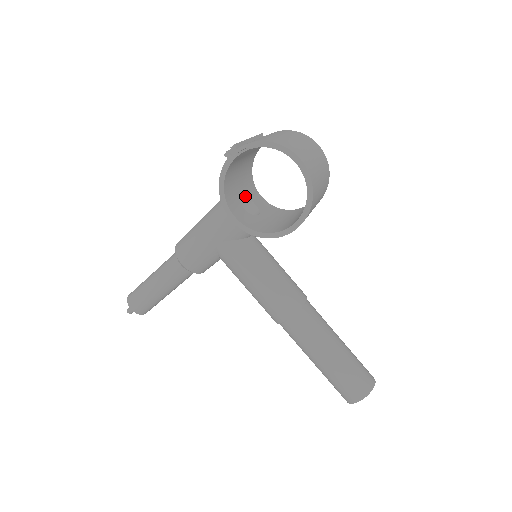
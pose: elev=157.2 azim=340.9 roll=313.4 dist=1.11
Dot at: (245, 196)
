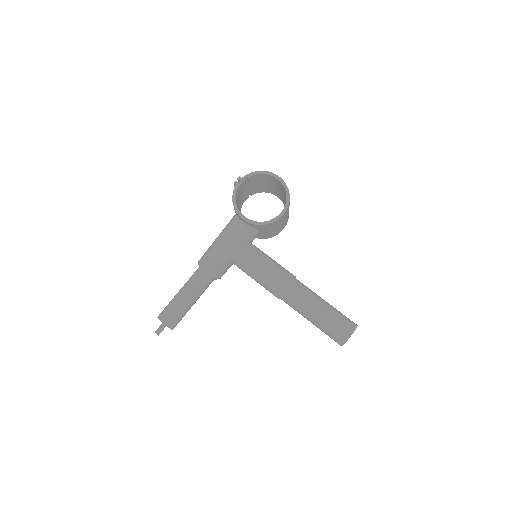
Dot at: occluded
